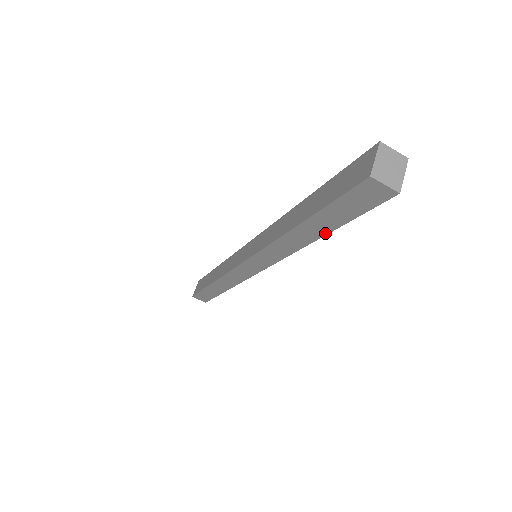
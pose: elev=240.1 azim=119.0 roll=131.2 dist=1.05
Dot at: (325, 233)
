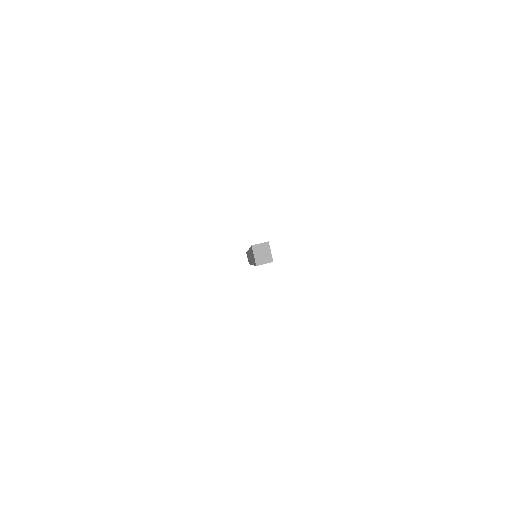
Dot at: occluded
